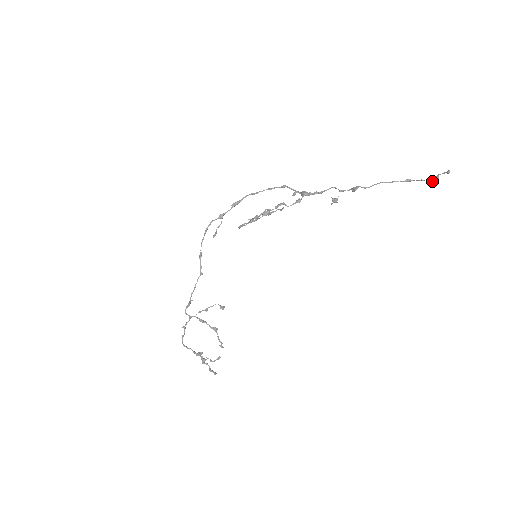
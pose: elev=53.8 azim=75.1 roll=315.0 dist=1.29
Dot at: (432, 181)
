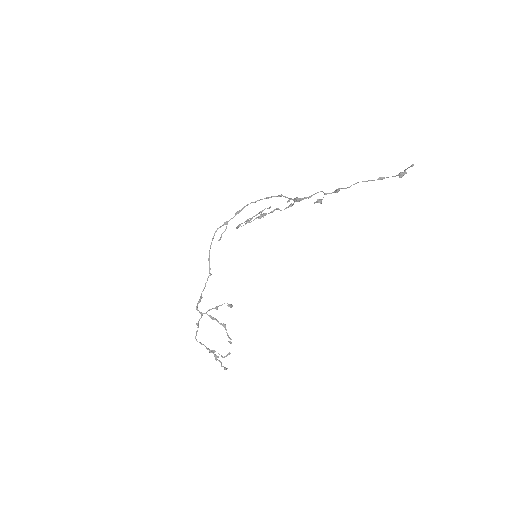
Dot at: (401, 176)
